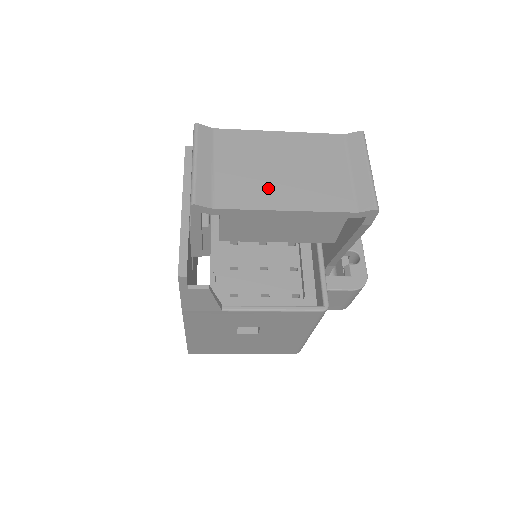
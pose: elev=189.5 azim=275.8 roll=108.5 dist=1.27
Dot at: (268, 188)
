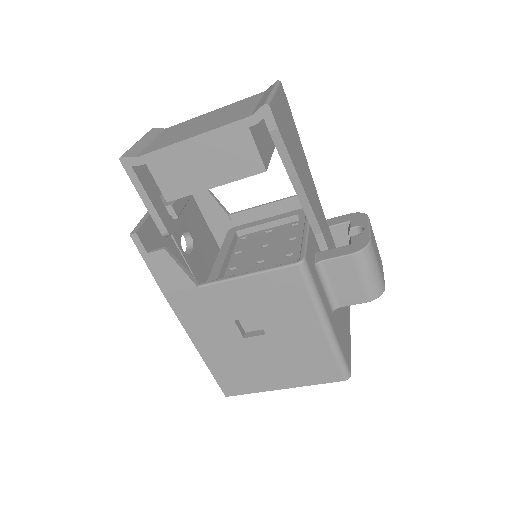
Dot at: (185, 134)
